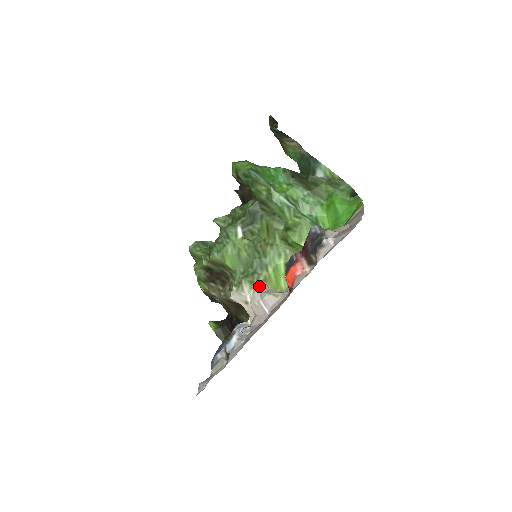
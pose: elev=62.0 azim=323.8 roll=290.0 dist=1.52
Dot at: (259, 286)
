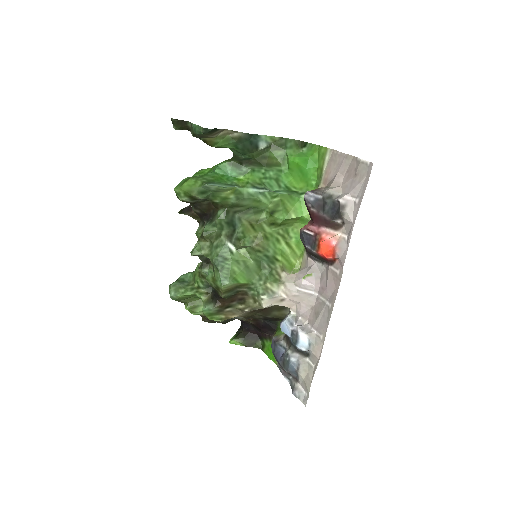
Dot at: (284, 278)
